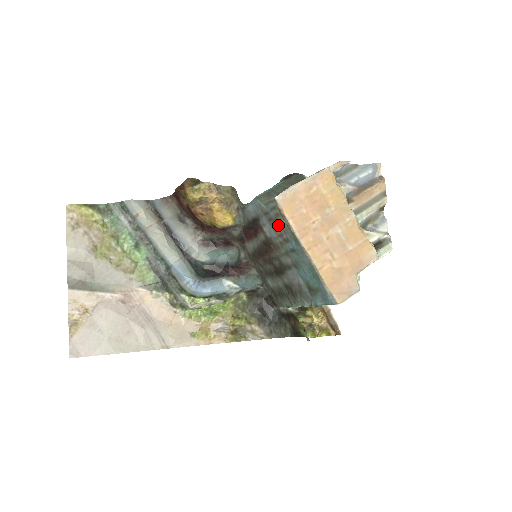
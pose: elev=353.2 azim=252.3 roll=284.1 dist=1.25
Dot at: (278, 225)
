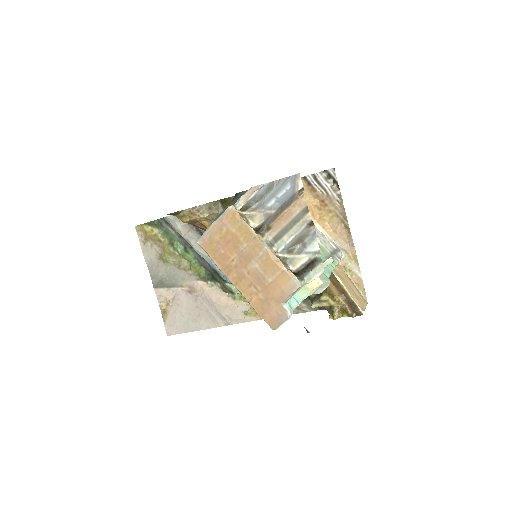
Dot at: occluded
